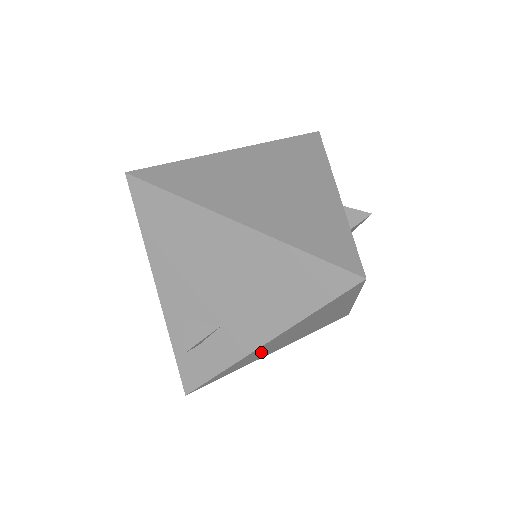
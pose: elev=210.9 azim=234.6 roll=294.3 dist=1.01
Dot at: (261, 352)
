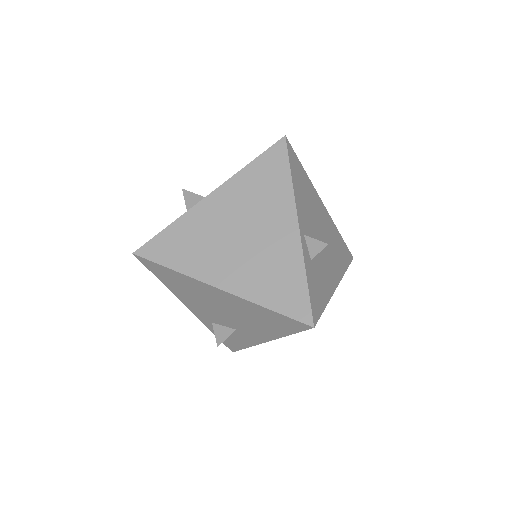
Dot at: occluded
